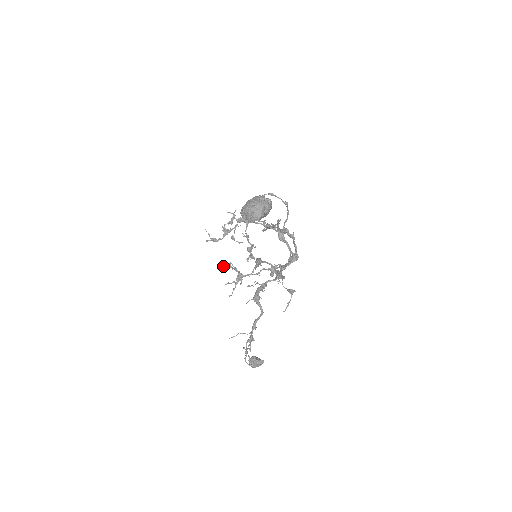
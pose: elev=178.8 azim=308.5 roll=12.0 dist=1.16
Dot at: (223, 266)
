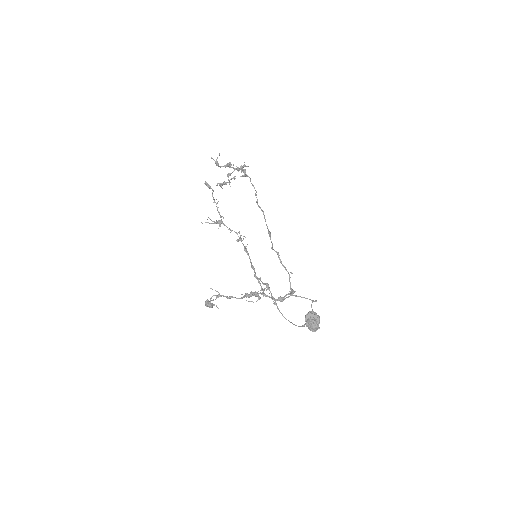
Dot at: (205, 184)
